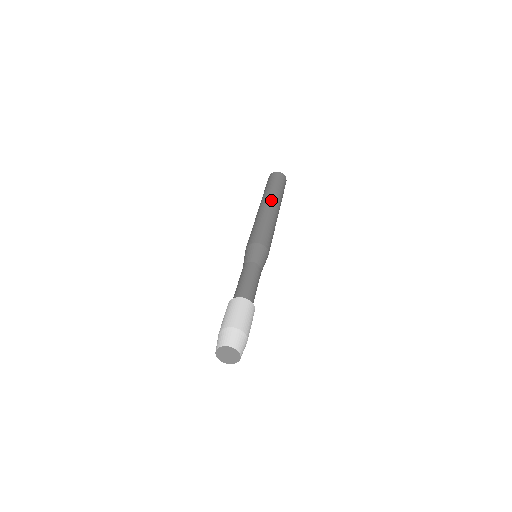
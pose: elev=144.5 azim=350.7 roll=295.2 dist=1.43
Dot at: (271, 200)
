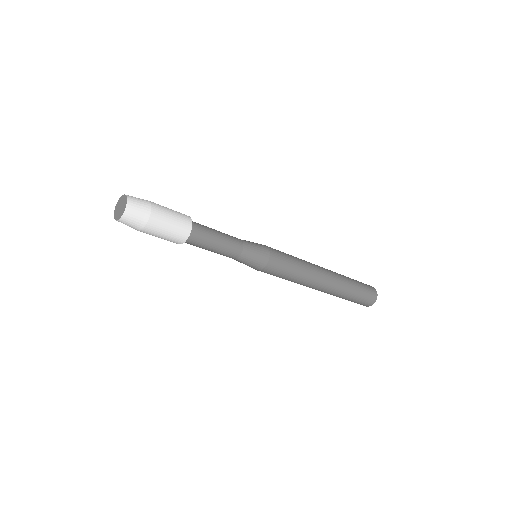
Dot at: (330, 270)
